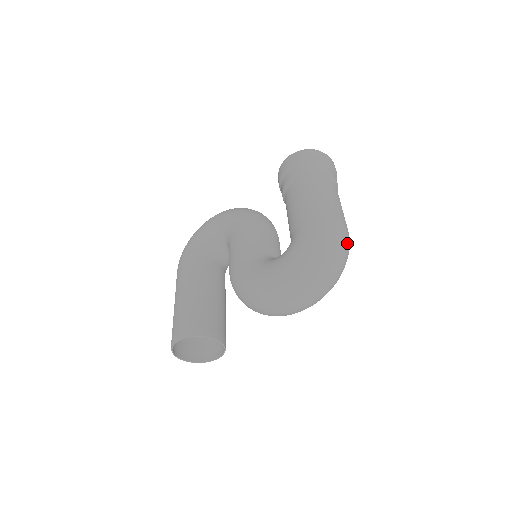
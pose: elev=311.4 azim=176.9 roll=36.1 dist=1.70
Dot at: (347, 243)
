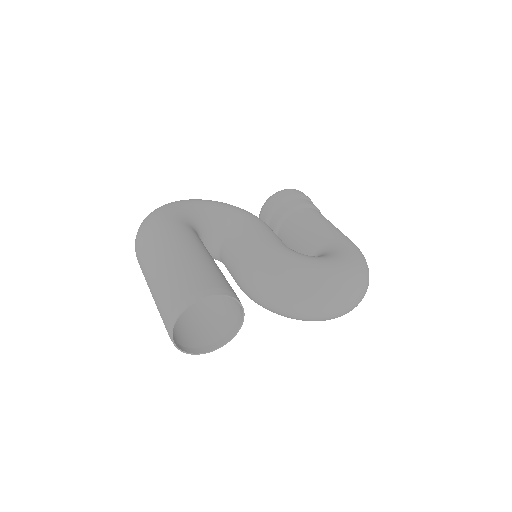
Dot at: occluded
